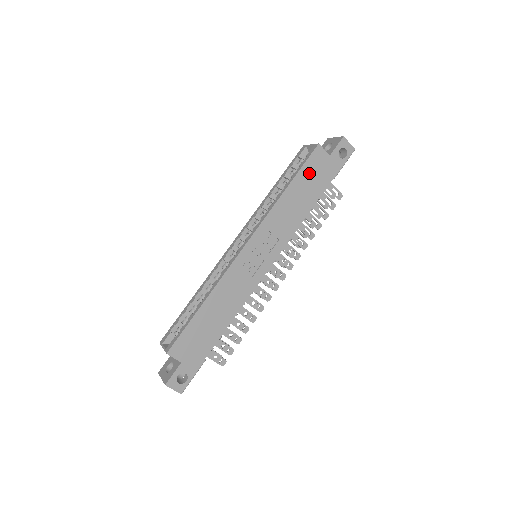
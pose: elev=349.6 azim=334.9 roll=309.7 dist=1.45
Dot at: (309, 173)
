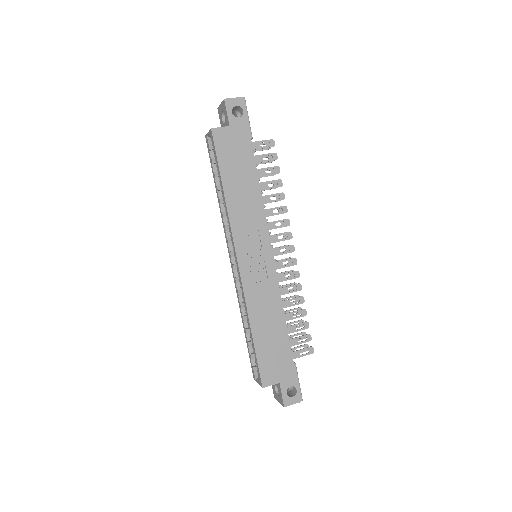
Dot at: (228, 158)
